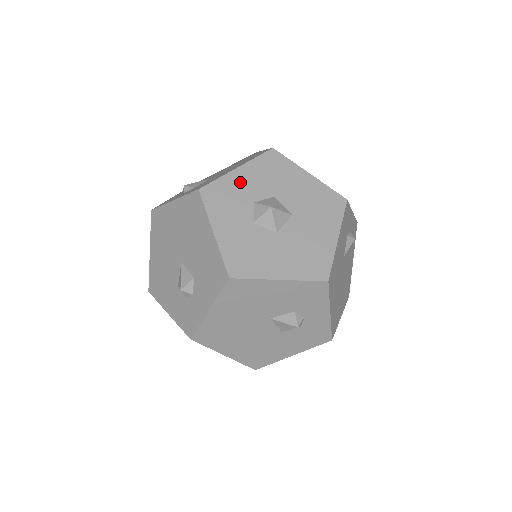
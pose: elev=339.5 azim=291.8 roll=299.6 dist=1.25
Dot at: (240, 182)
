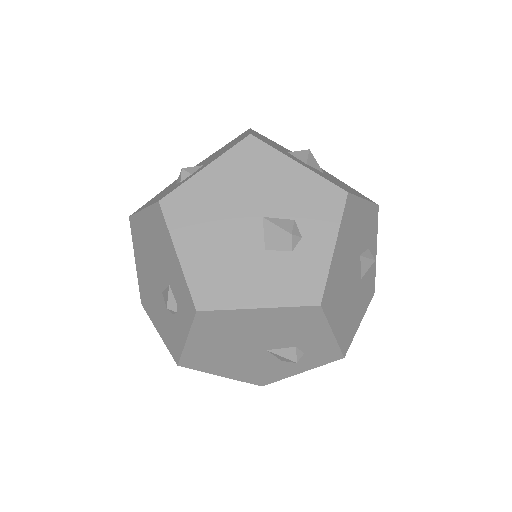
Dot at: occluded
